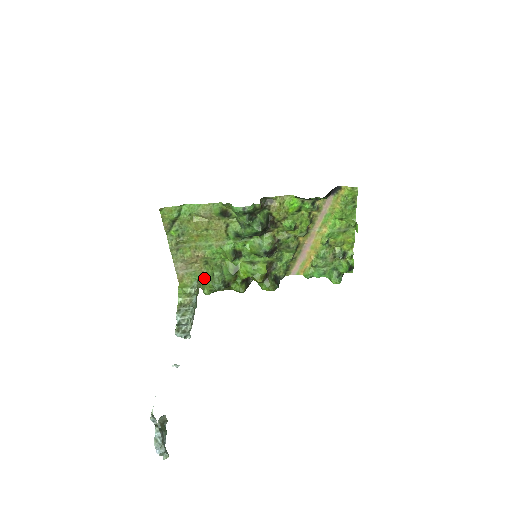
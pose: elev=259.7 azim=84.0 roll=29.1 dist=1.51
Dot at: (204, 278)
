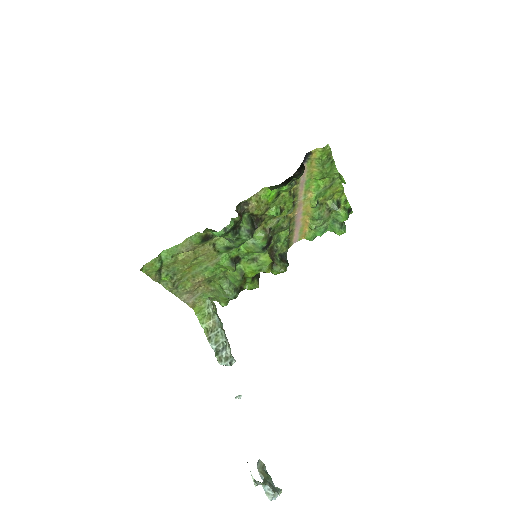
Dot at: (215, 294)
